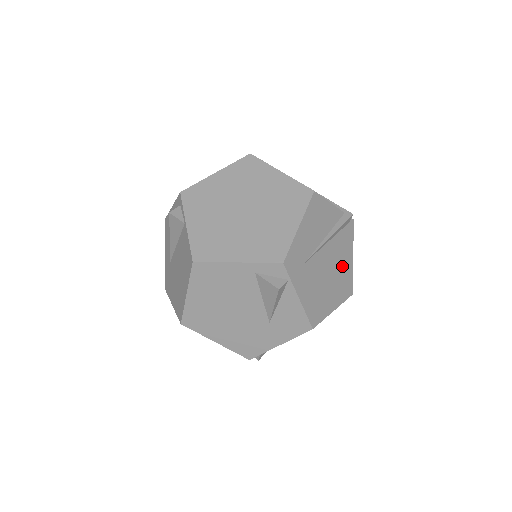
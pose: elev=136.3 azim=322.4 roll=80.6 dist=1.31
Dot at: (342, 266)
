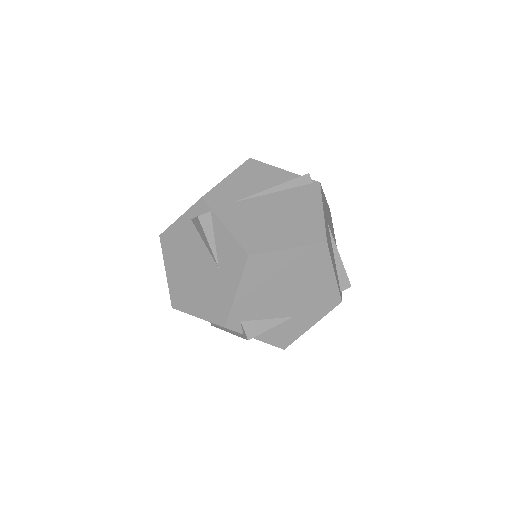
Dot at: (302, 214)
